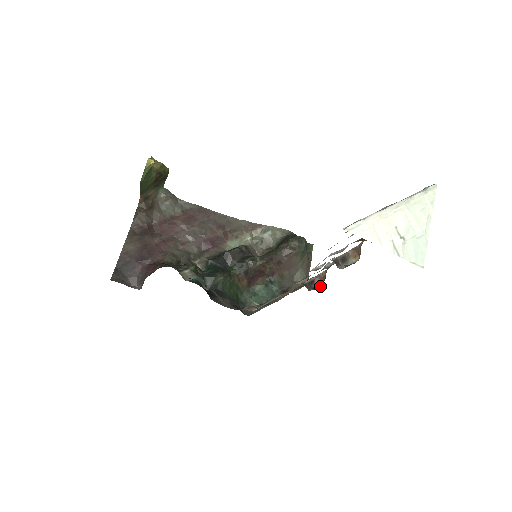
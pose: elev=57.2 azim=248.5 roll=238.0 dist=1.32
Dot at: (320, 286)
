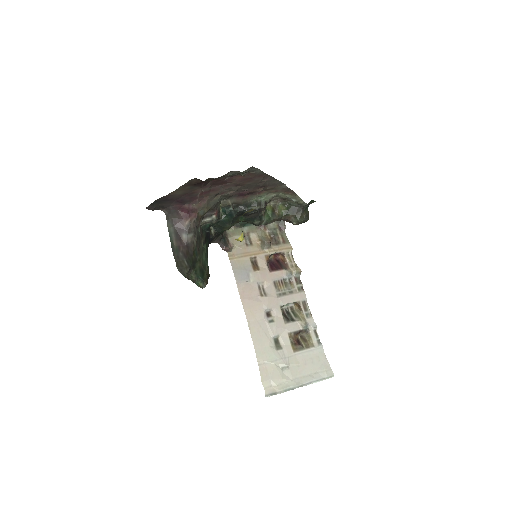
Dot at: (279, 255)
